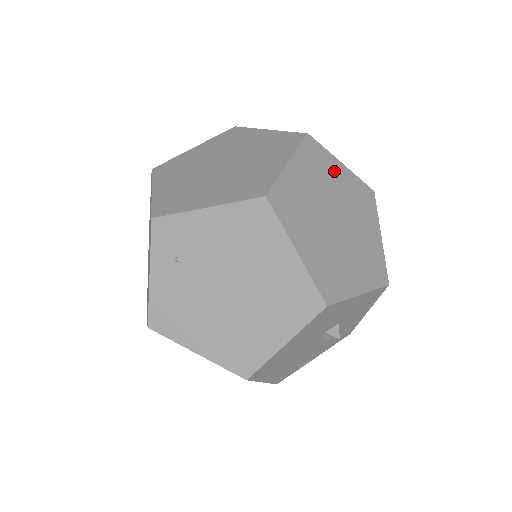
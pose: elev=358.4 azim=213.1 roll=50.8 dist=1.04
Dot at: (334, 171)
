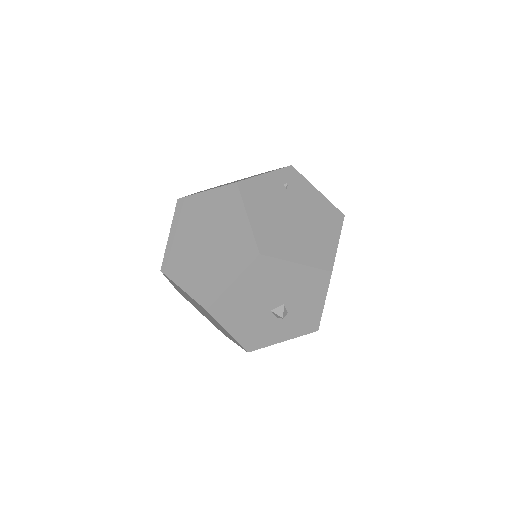
Dot at: occluded
